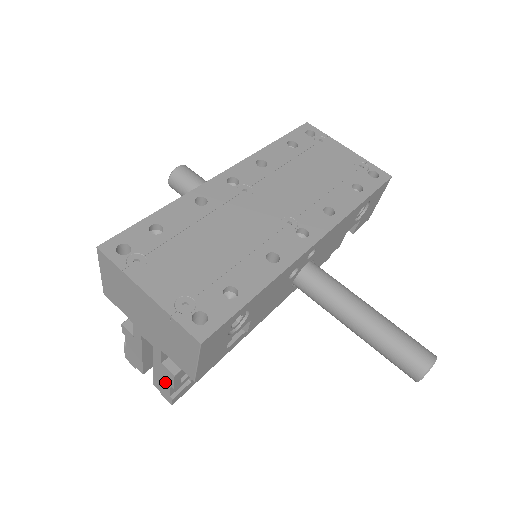
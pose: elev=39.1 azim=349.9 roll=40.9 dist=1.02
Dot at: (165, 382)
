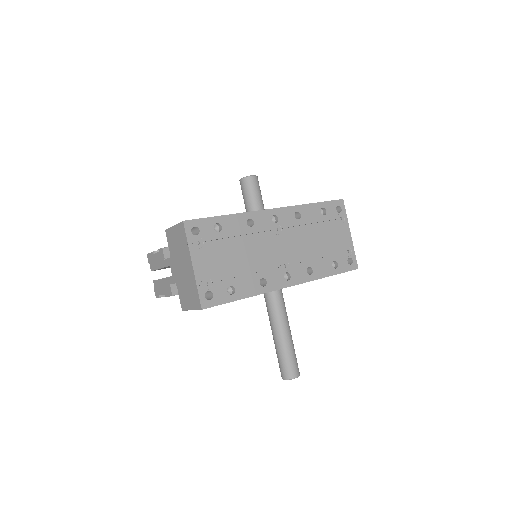
Dot at: (163, 290)
